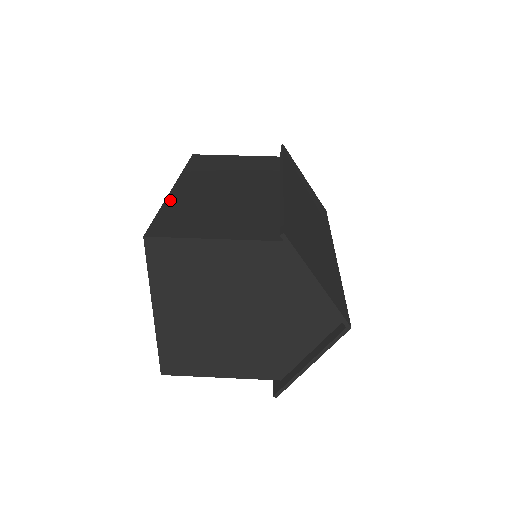
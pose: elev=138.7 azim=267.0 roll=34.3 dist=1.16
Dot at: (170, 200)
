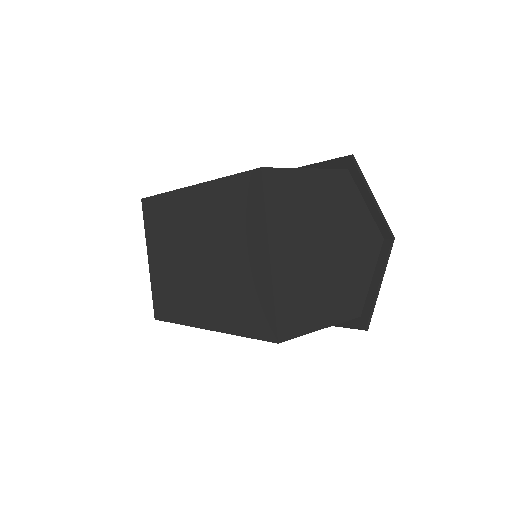
Dot at: occluded
